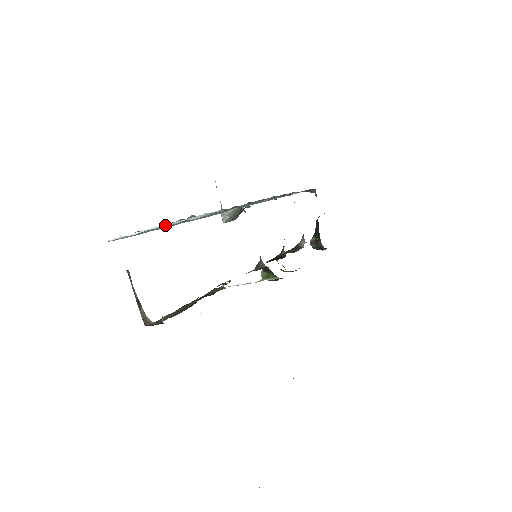
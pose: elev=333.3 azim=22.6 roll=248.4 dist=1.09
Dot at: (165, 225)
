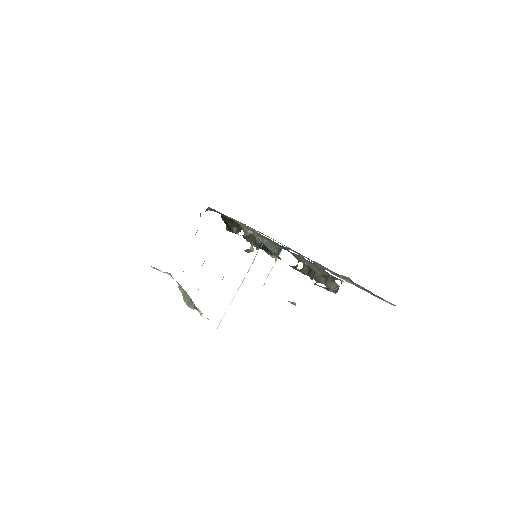
Dot at: (242, 282)
